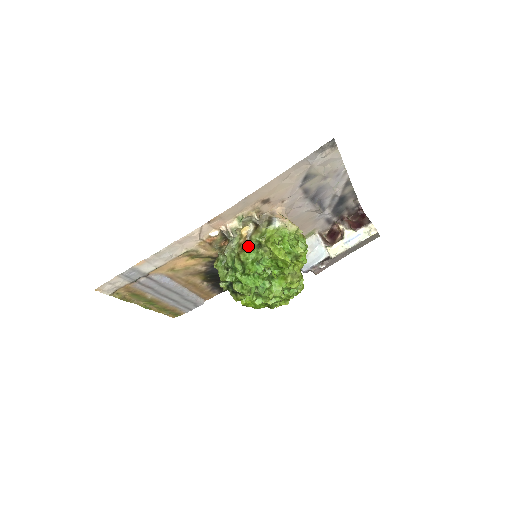
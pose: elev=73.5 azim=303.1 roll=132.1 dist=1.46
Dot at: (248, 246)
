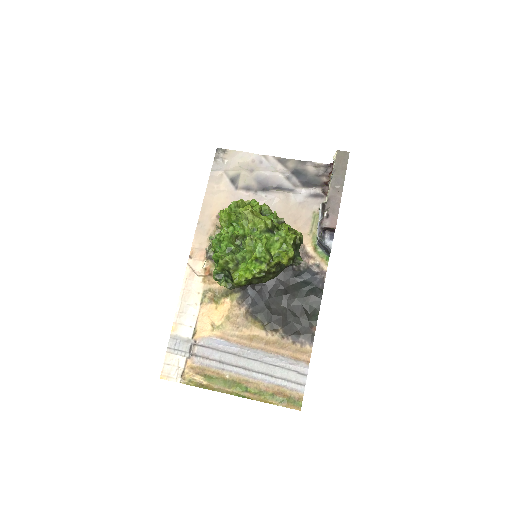
Dot at: occluded
